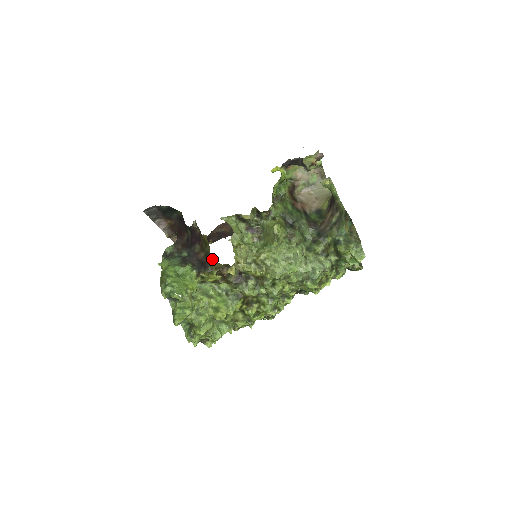
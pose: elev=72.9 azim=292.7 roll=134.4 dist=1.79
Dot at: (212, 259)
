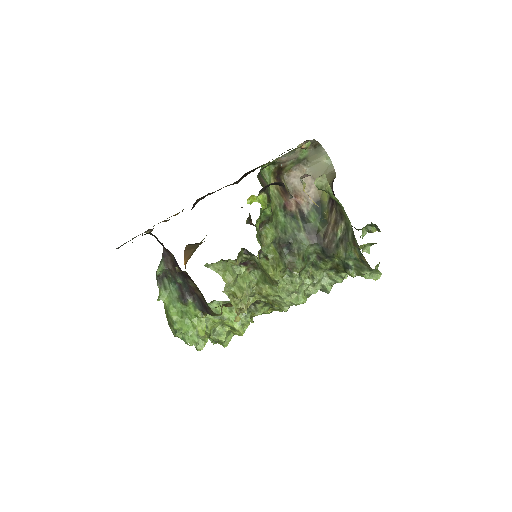
Dot at: (212, 311)
